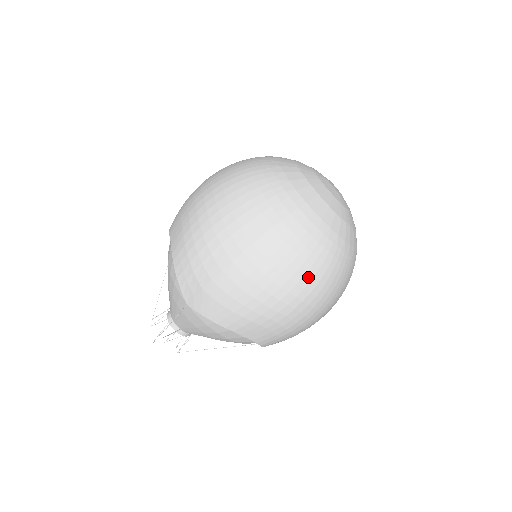
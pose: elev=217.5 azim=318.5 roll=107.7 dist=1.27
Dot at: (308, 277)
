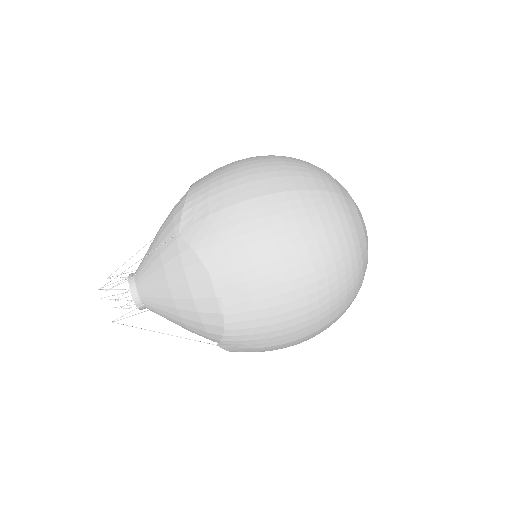
Dot at: occluded
